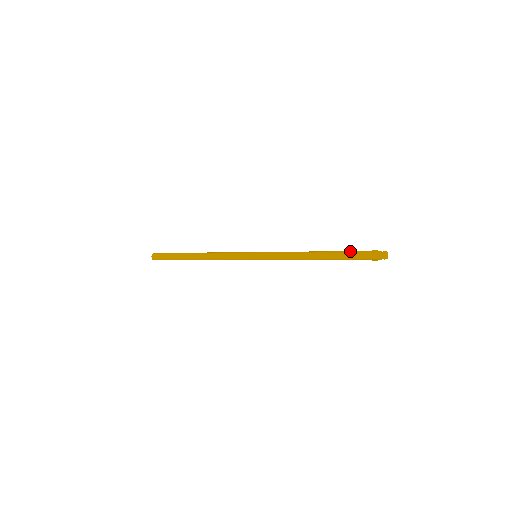
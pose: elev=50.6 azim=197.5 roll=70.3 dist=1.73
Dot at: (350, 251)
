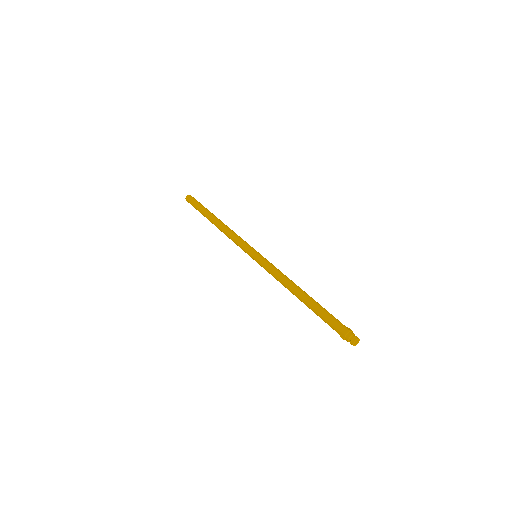
Dot at: occluded
